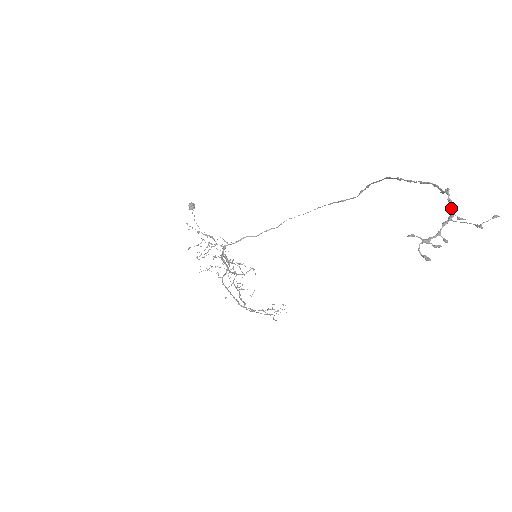
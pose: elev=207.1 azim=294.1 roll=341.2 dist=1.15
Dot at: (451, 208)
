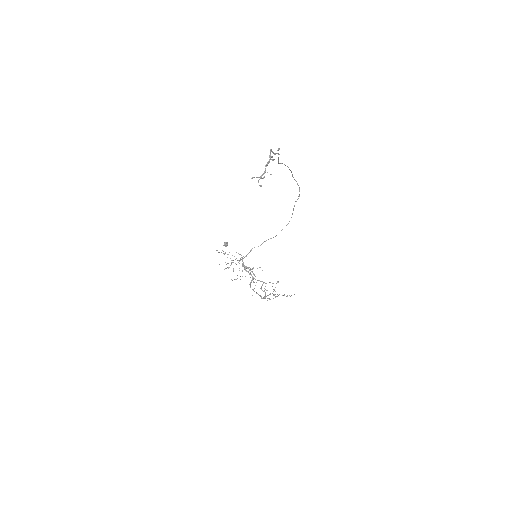
Dot at: (269, 157)
